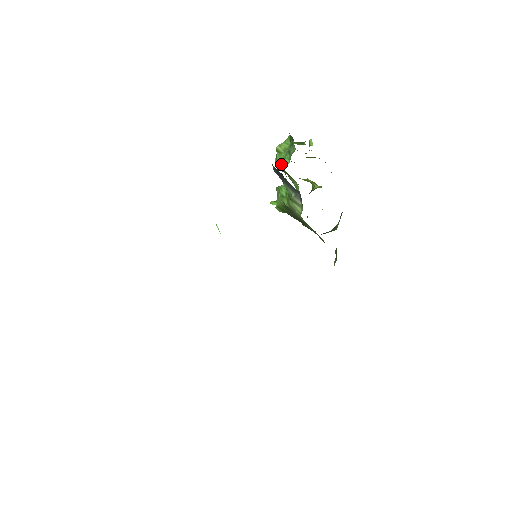
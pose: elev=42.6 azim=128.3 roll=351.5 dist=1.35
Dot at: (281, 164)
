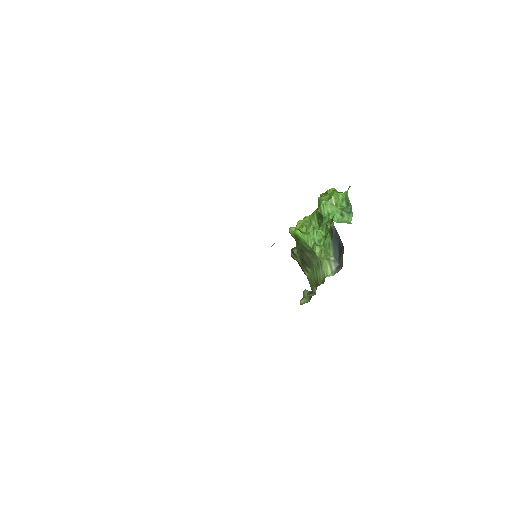
Dot at: (327, 213)
